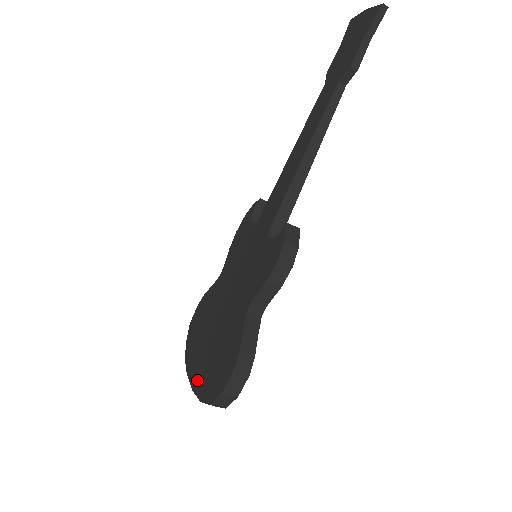
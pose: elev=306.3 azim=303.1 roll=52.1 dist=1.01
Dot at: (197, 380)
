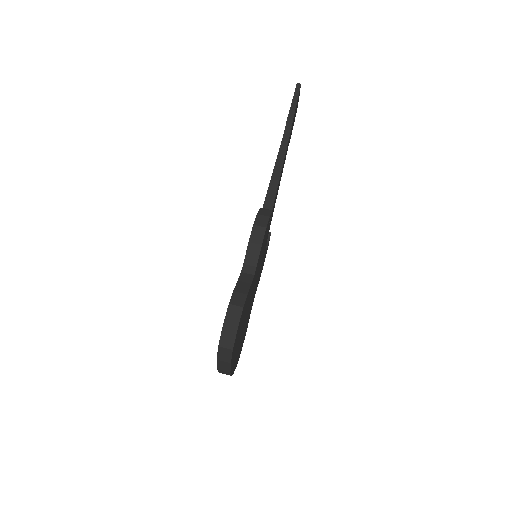
Dot at: occluded
